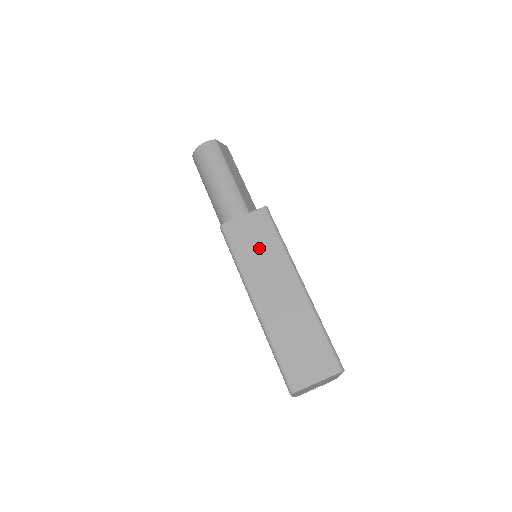
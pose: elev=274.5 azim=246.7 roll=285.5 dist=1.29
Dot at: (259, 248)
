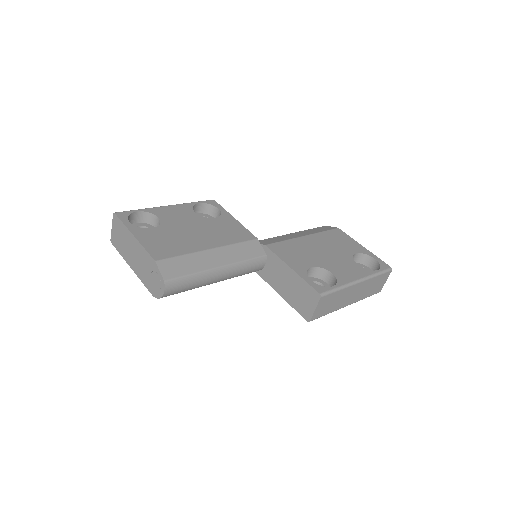
Dot at: (333, 302)
